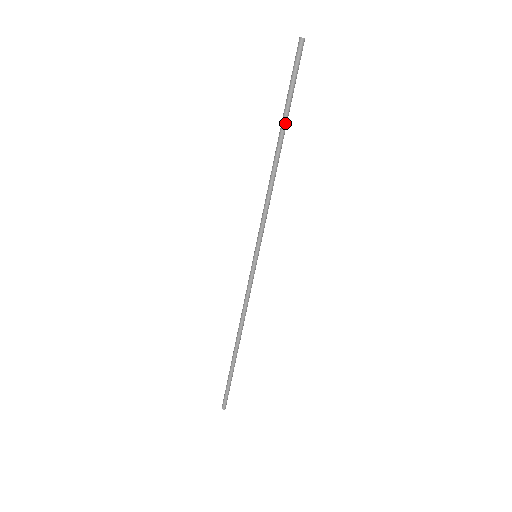
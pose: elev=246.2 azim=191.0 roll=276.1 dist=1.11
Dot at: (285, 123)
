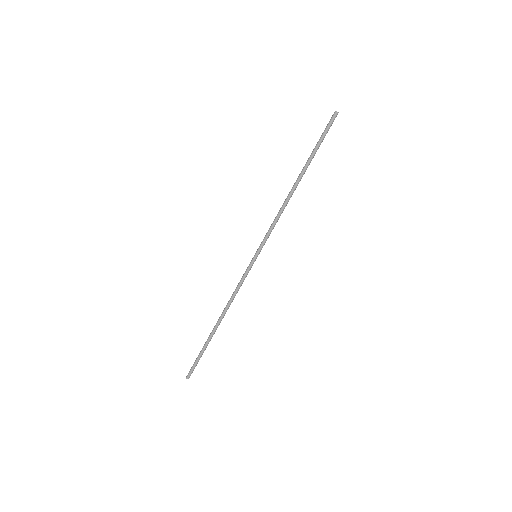
Dot at: occluded
